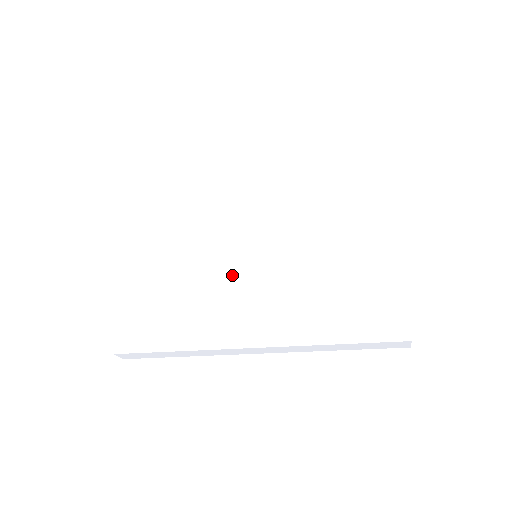
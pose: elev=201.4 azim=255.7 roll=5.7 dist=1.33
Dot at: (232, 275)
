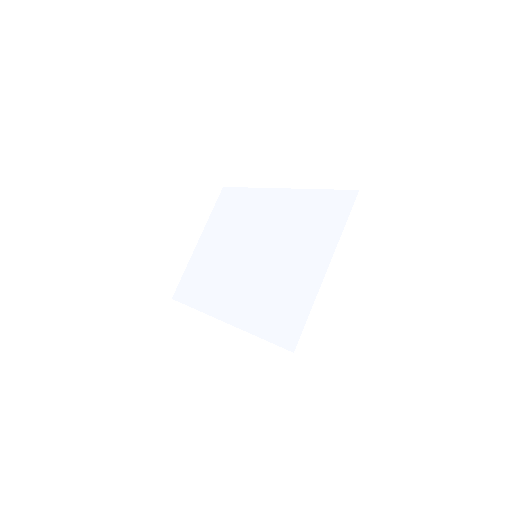
Dot at: (235, 267)
